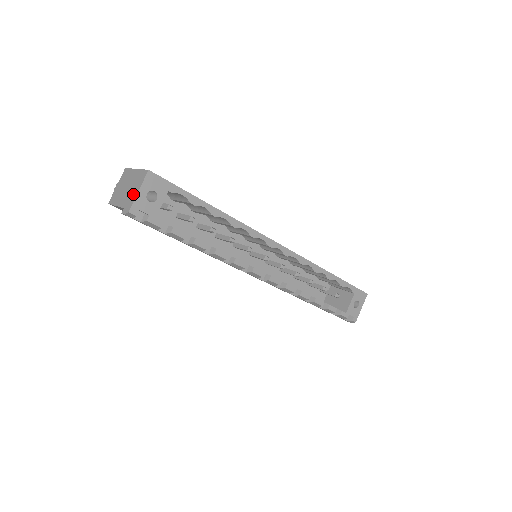
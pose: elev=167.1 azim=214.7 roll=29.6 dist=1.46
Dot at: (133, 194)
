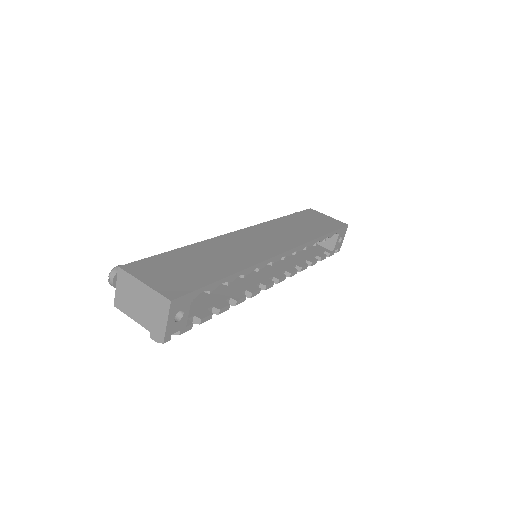
Dot at: (159, 322)
